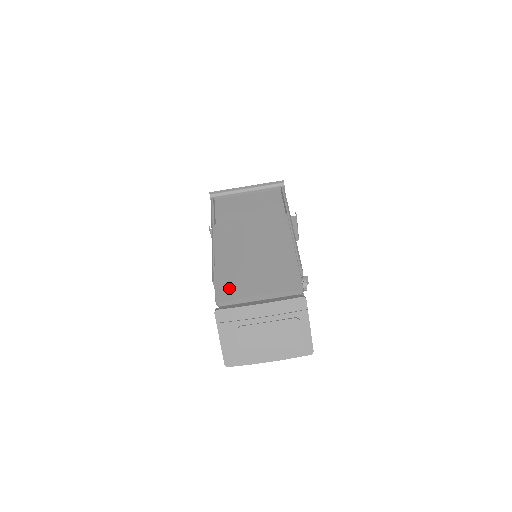
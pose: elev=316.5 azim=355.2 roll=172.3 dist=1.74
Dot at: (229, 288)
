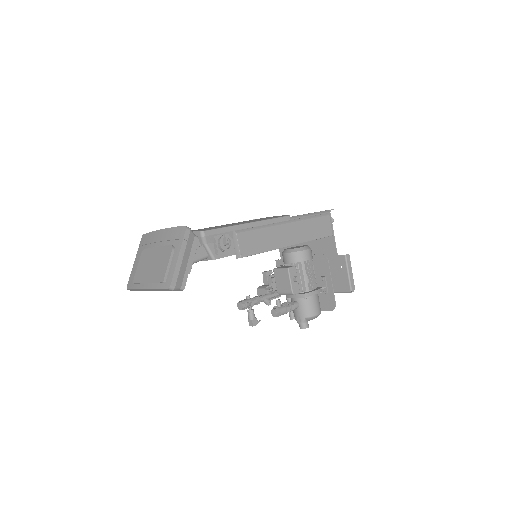
Dot at: occluded
